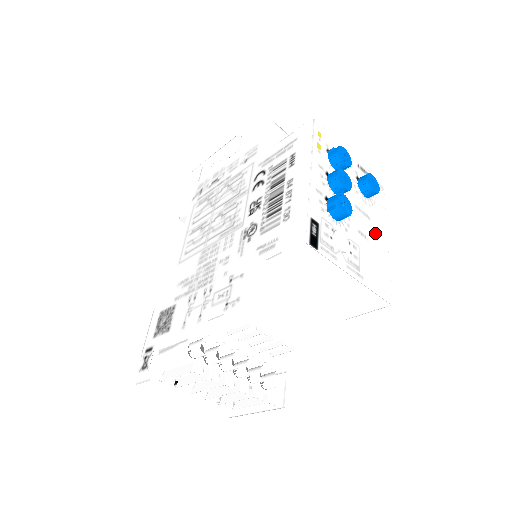
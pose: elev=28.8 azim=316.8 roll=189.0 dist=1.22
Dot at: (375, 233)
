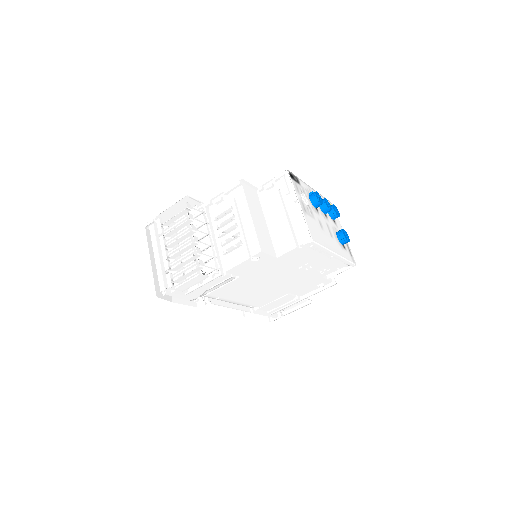
Dot at: (330, 239)
